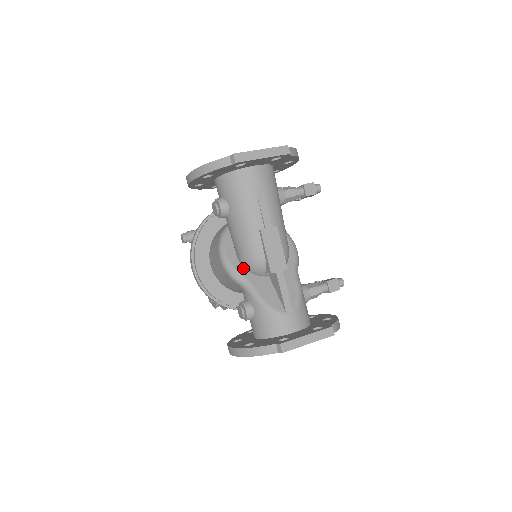
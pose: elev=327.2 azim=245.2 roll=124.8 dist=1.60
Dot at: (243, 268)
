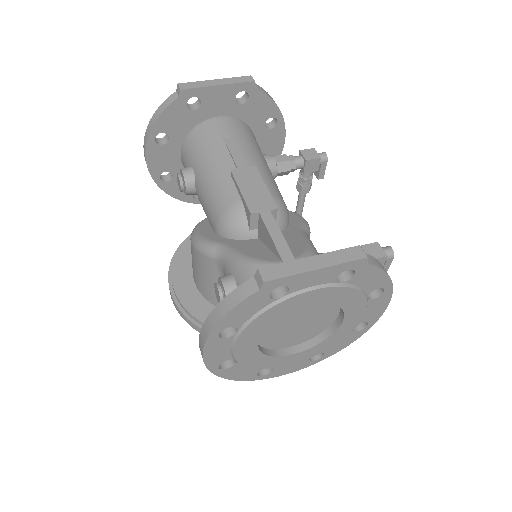
Dot at: (219, 237)
